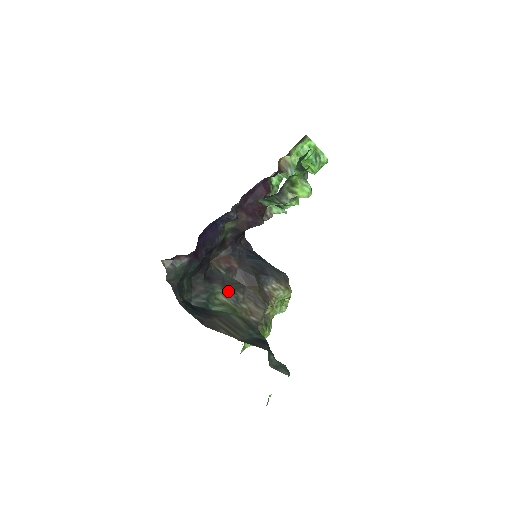
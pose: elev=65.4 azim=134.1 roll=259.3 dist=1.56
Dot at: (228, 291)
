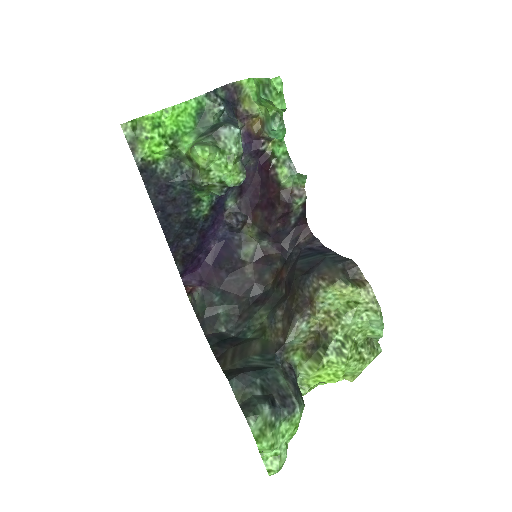
Dot at: (271, 310)
